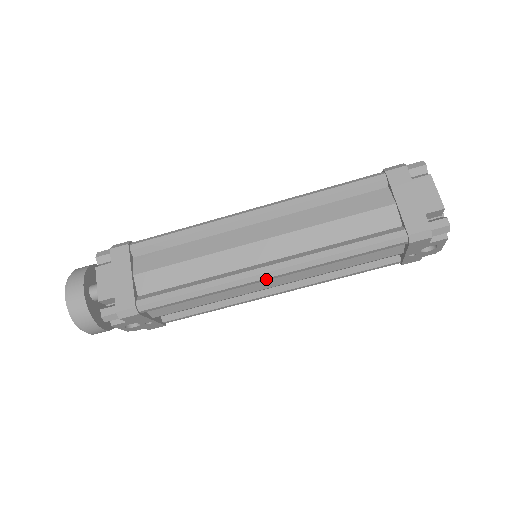
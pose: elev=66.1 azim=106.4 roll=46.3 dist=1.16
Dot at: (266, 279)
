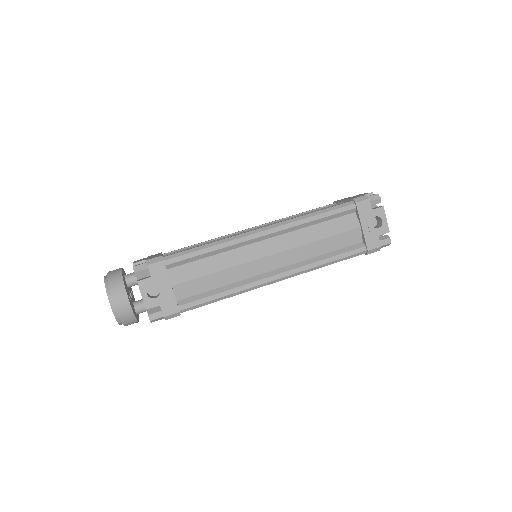
Dot at: (262, 234)
